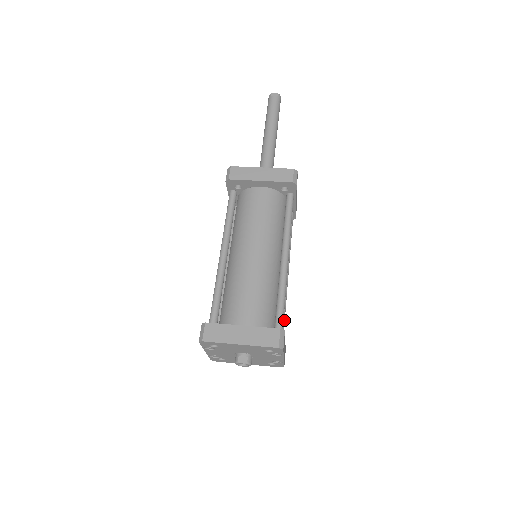
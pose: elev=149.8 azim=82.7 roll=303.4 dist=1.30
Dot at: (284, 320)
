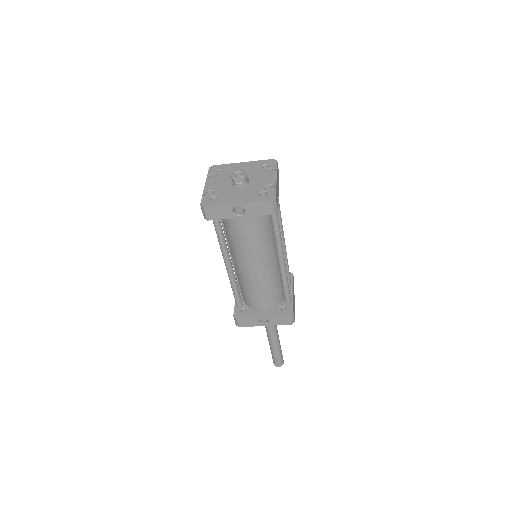
Dot at: (278, 219)
